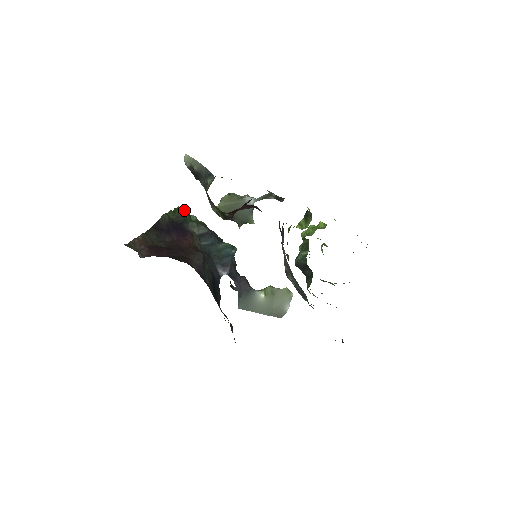
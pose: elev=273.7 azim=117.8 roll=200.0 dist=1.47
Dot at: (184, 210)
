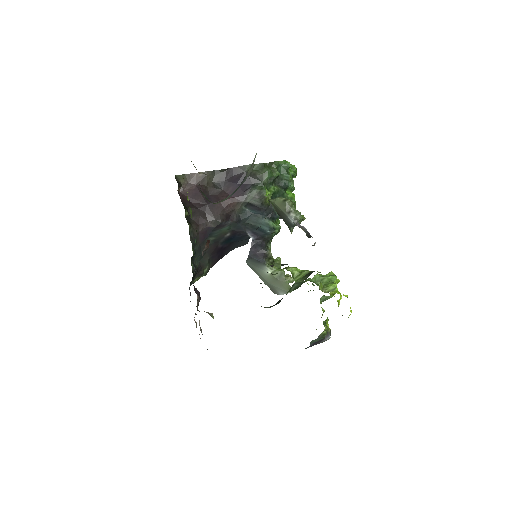
Dot at: (277, 169)
